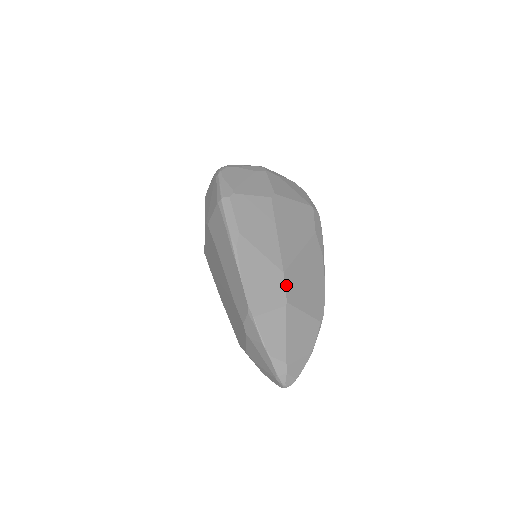
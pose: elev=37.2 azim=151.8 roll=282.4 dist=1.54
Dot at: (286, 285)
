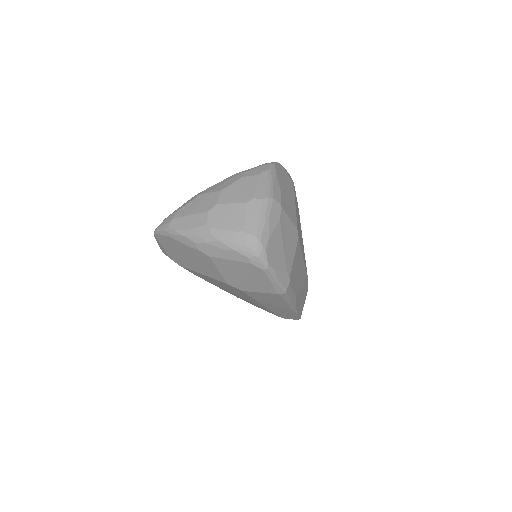
Dot at: occluded
